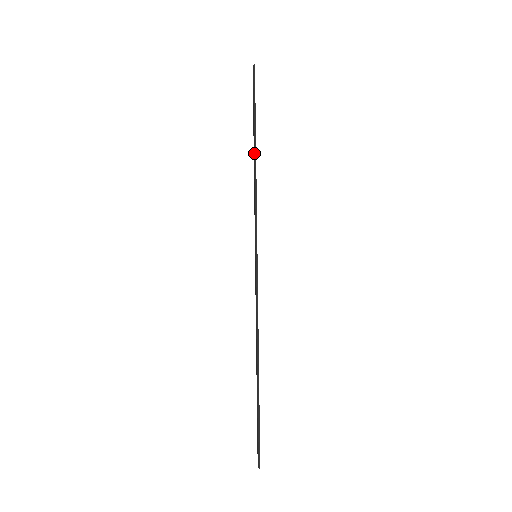
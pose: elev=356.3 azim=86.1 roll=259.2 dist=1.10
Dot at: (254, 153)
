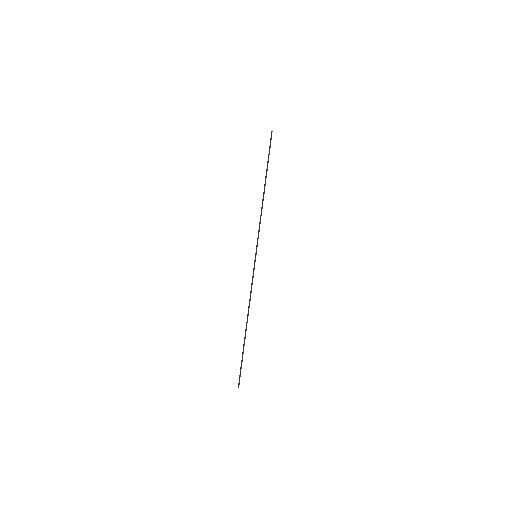
Dot at: (264, 189)
